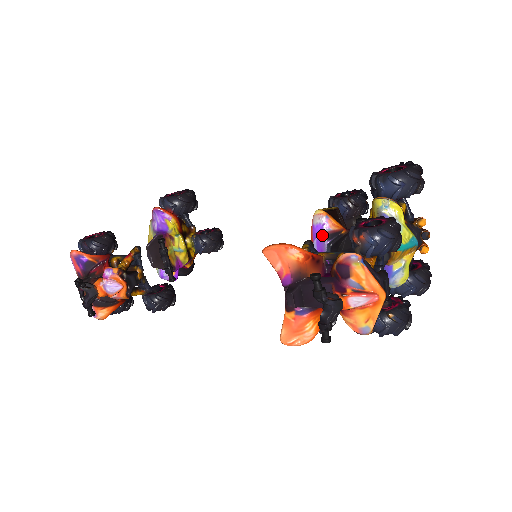
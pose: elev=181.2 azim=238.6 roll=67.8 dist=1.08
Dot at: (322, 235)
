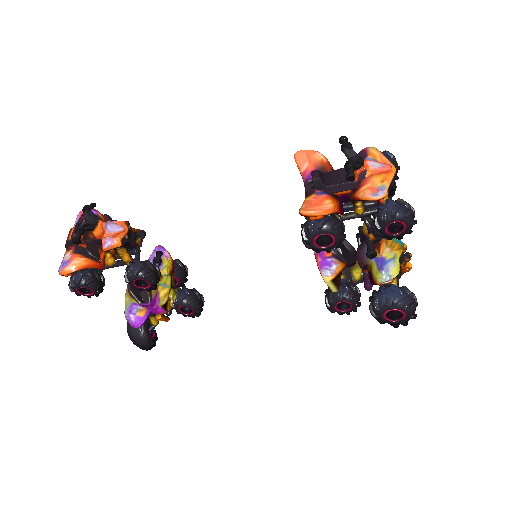
Dot at: occluded
